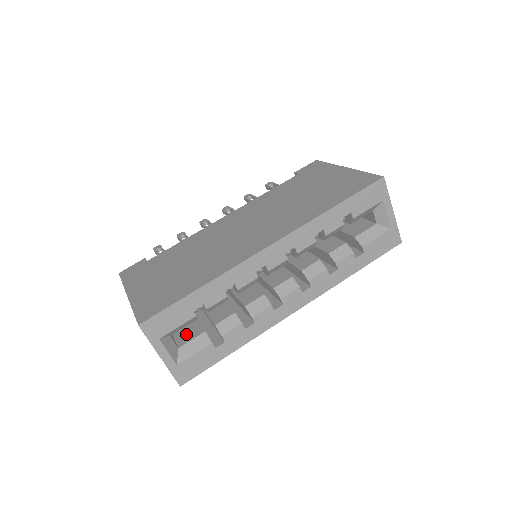
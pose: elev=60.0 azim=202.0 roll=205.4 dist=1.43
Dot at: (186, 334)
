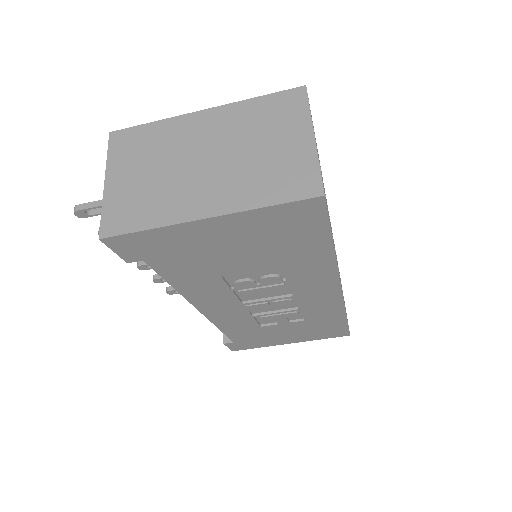
Dot at: occluded
